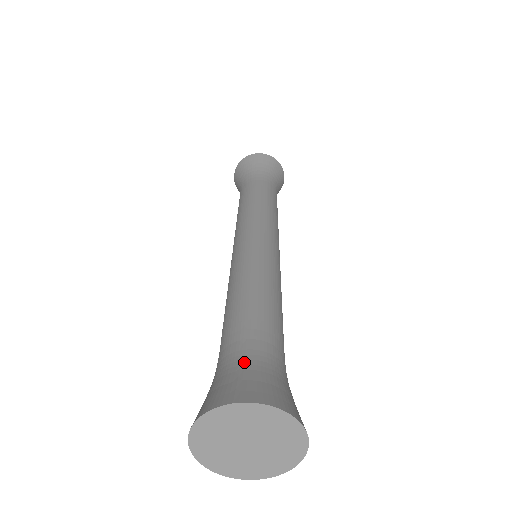
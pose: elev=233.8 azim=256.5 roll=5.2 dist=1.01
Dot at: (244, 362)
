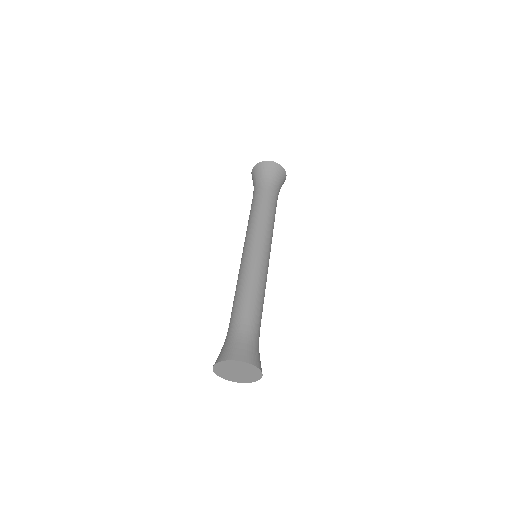
Dot at: (237, 338)
